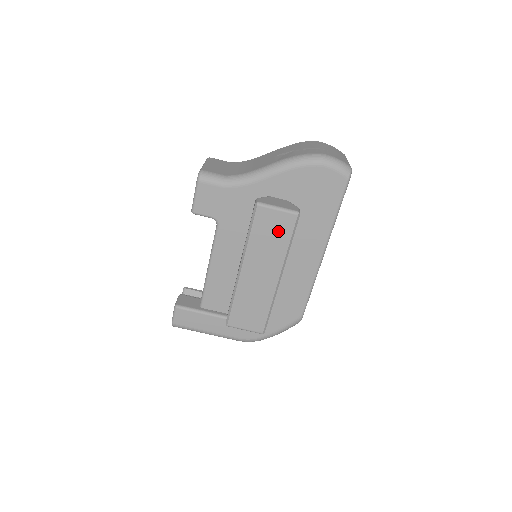
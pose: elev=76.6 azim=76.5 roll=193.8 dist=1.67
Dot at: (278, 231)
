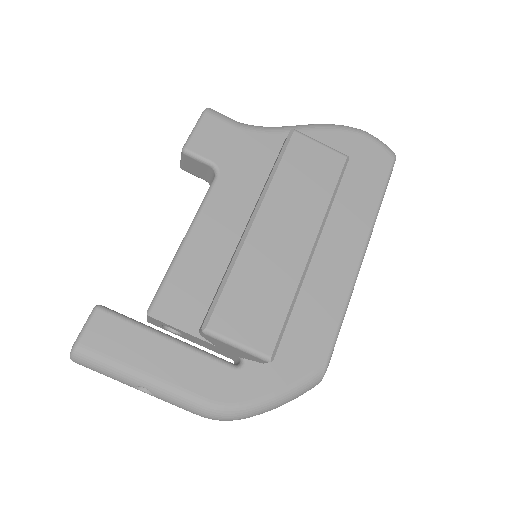
Dot at: (318, 172)
